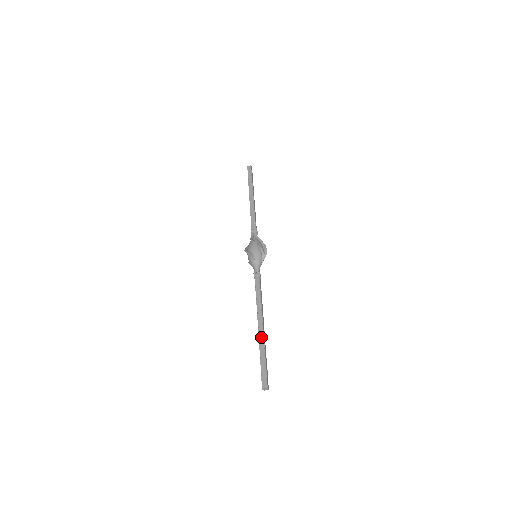
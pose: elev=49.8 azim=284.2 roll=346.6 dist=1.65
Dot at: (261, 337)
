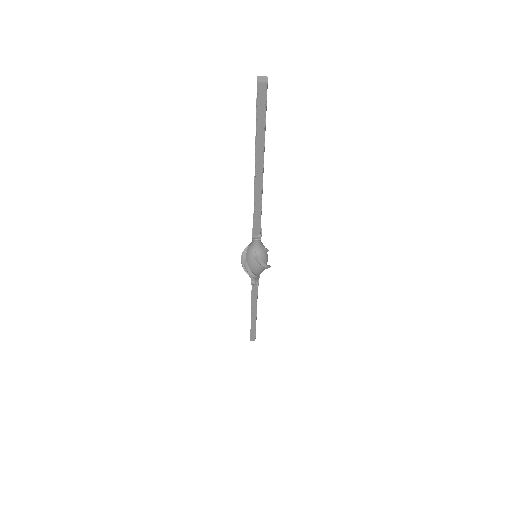
Dot at: occluded
